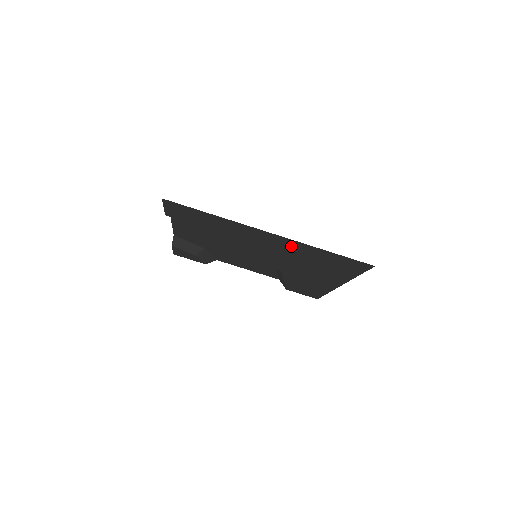
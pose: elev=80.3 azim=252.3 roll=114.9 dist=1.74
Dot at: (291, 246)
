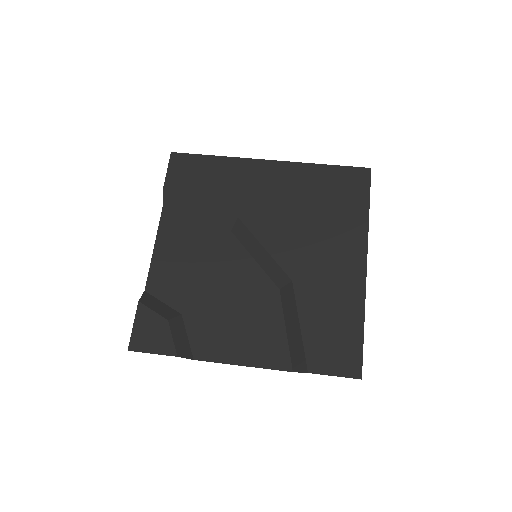
Dot at: (291, 179)
